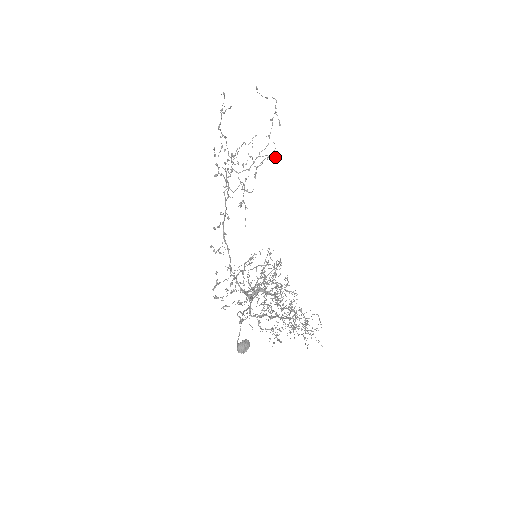
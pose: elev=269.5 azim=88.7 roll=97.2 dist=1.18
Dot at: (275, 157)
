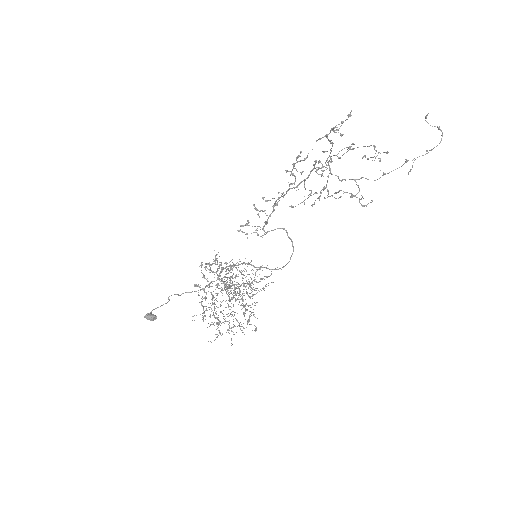
Dot at: (359, 202)
